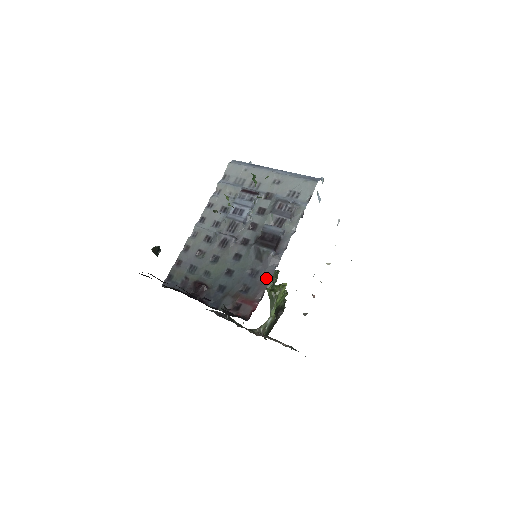
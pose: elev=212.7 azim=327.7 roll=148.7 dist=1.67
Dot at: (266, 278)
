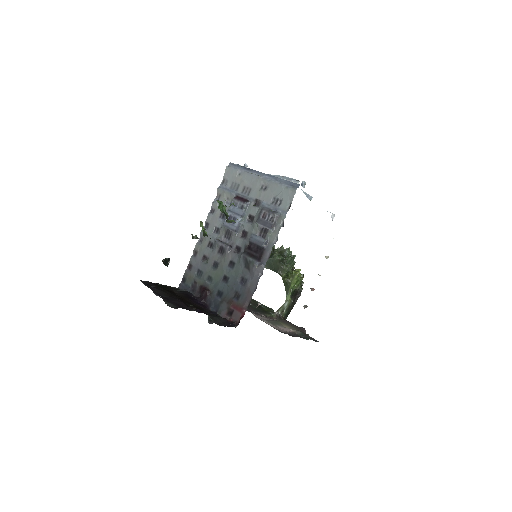
Dot at: (252, 287)
